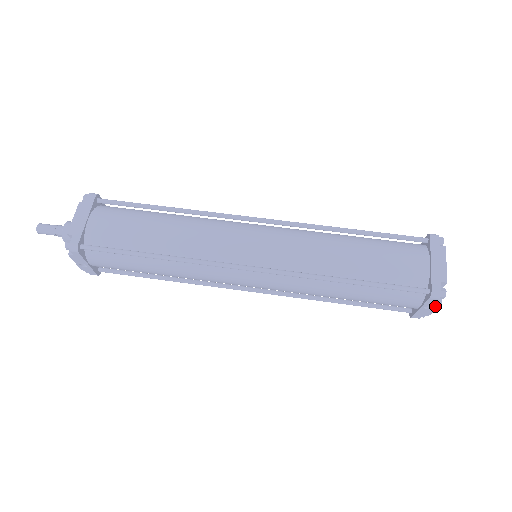
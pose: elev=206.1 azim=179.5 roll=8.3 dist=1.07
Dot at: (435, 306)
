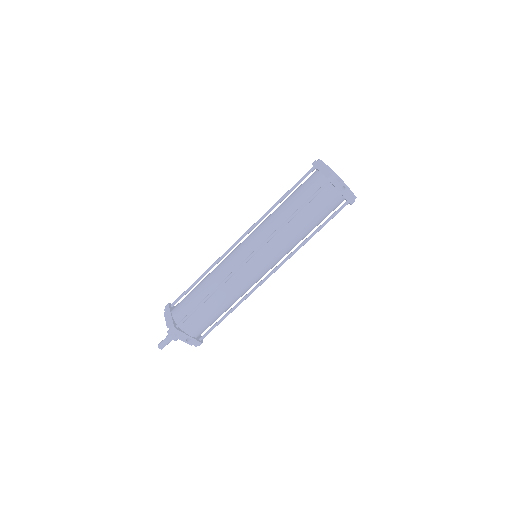
Dot at: (343, 184)
